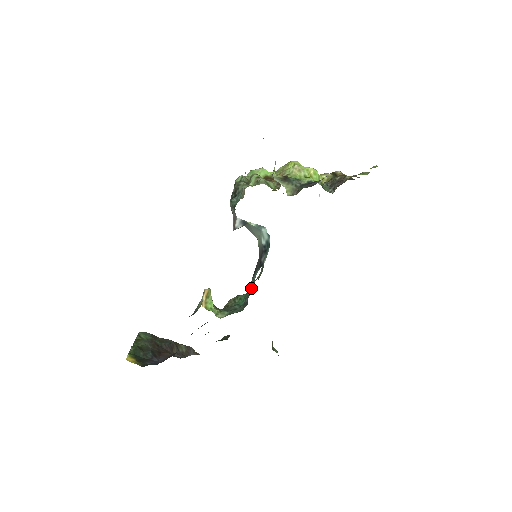
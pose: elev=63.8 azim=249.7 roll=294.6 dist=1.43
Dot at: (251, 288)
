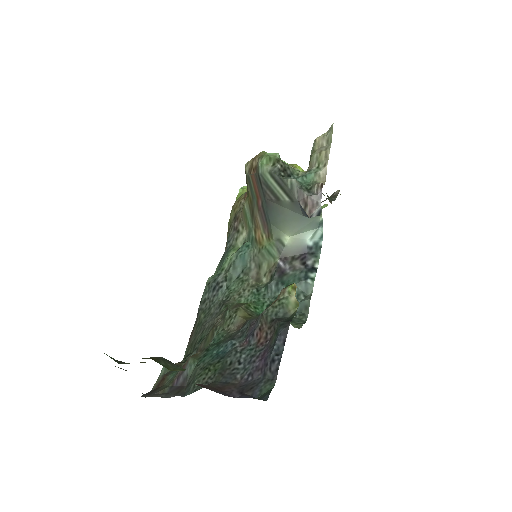
Dot at: (300, 294)
